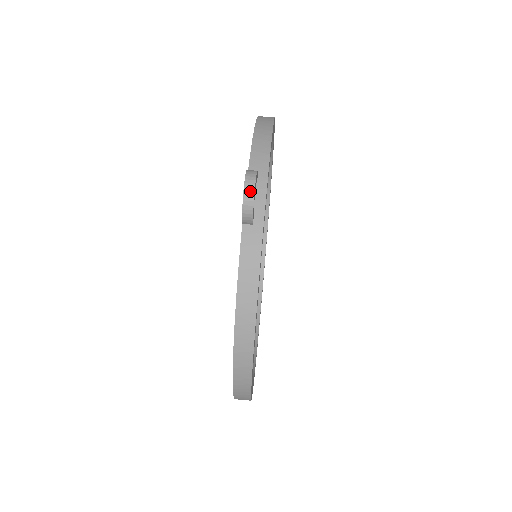
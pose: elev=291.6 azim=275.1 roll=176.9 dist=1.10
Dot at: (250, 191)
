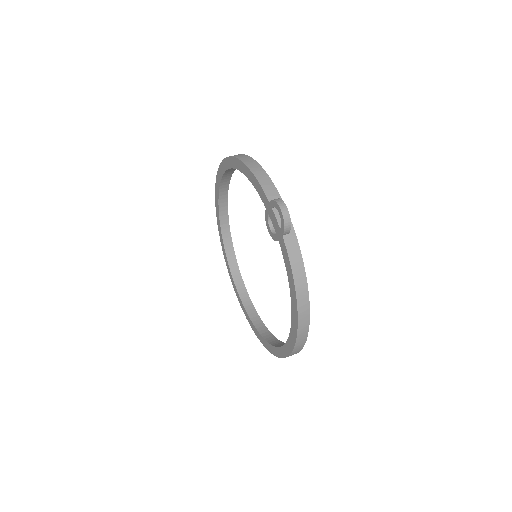
Dot at: (286, 213)
